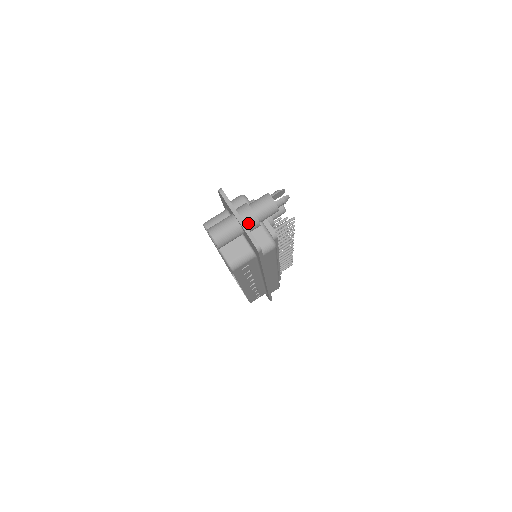
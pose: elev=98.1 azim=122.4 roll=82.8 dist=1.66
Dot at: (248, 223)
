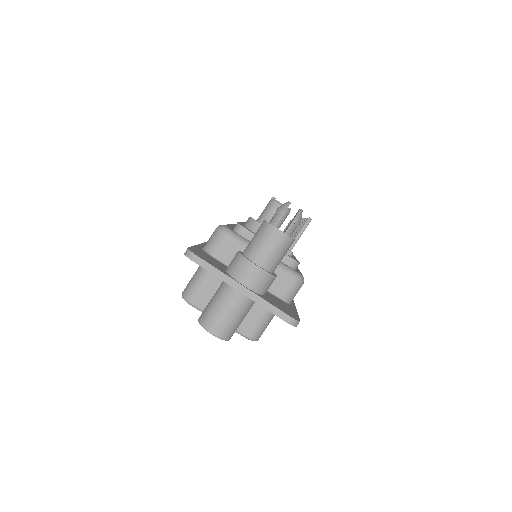
Dot at: (259, 288)
